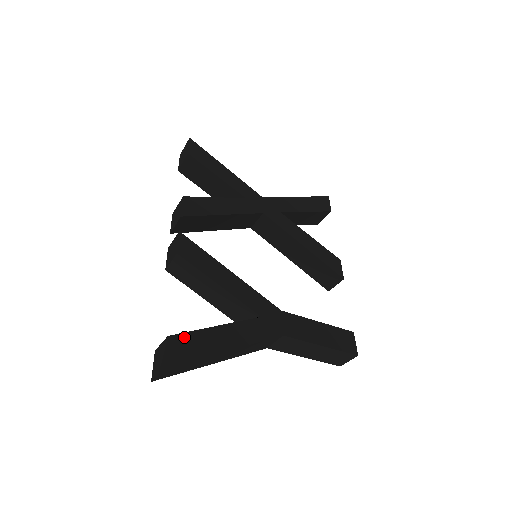
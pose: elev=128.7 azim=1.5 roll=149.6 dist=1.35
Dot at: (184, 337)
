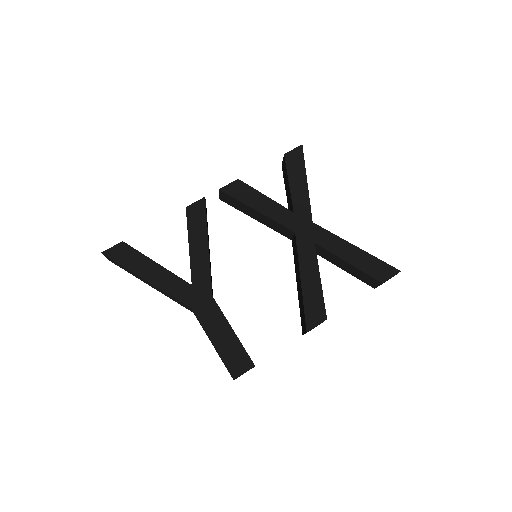
Dot at: (130, 249)
